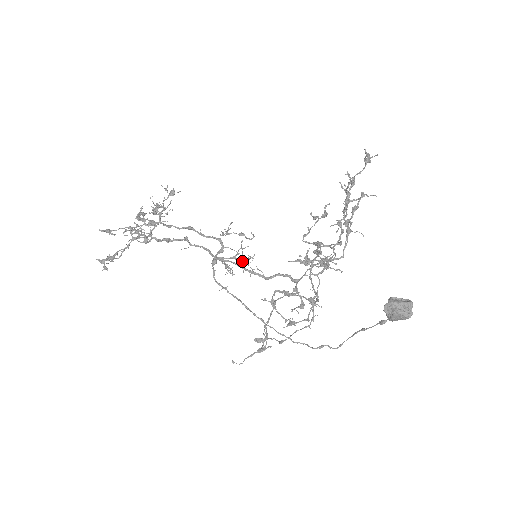
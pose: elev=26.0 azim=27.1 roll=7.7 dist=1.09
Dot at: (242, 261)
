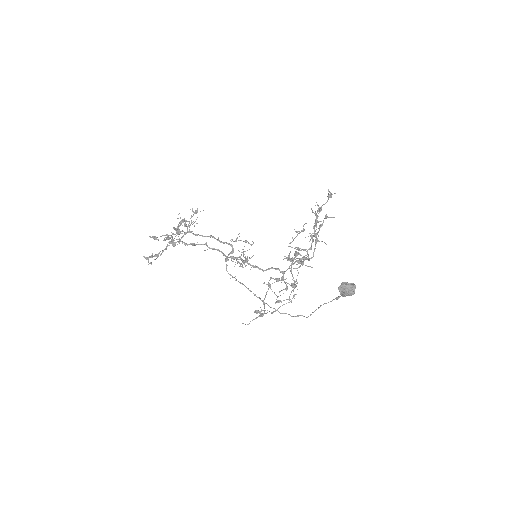
Dot at: occluded
